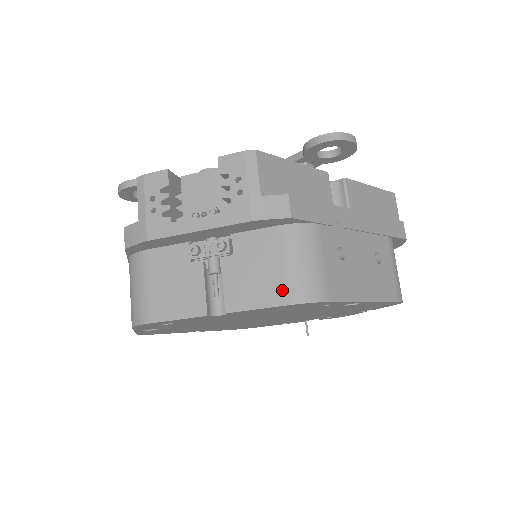
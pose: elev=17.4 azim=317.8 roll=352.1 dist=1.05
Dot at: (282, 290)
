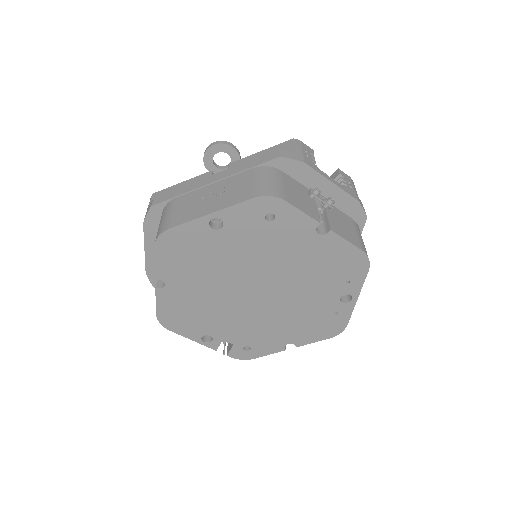
Dot at: (359, 243)
